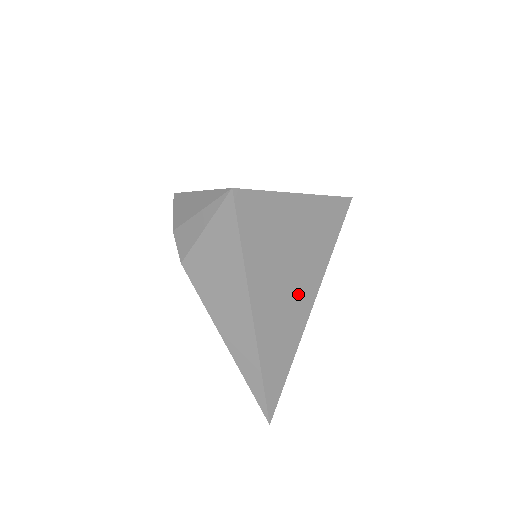
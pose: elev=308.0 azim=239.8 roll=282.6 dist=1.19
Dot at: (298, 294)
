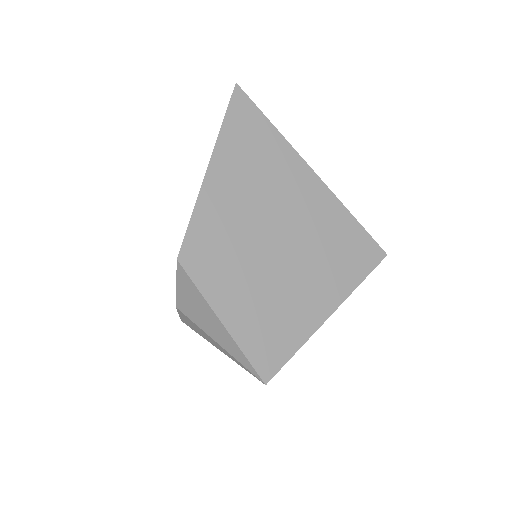
Dot at: occluded
